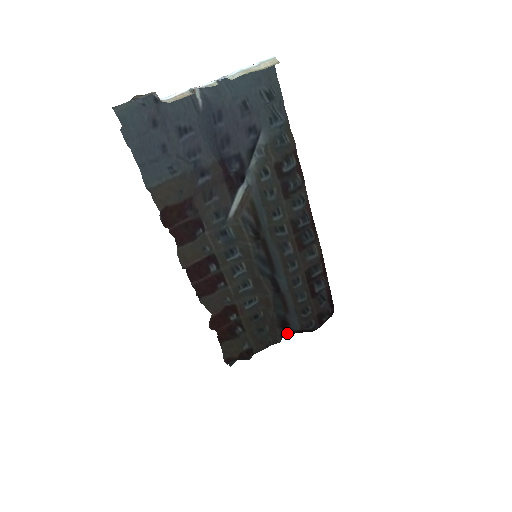
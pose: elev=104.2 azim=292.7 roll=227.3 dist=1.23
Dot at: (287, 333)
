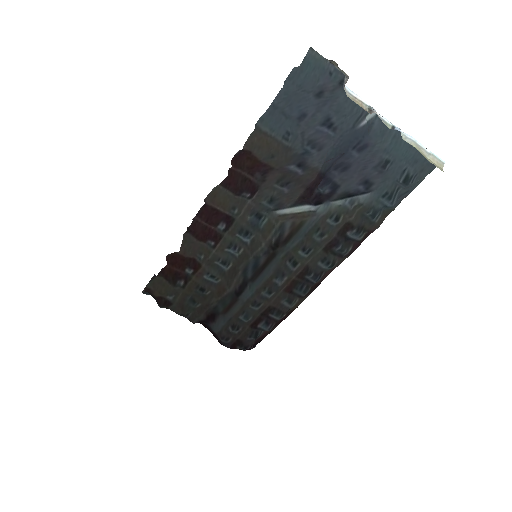
Dot at: (205, 324)
